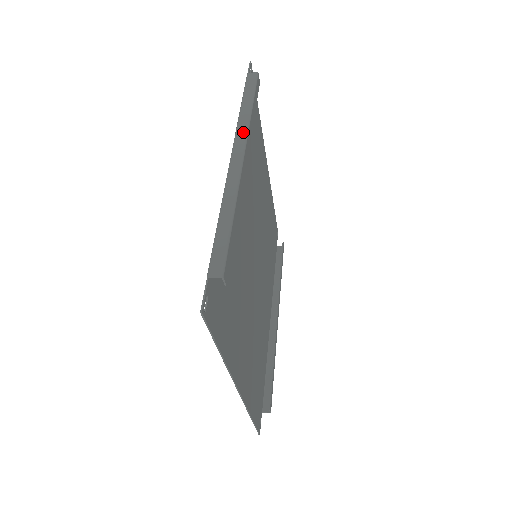
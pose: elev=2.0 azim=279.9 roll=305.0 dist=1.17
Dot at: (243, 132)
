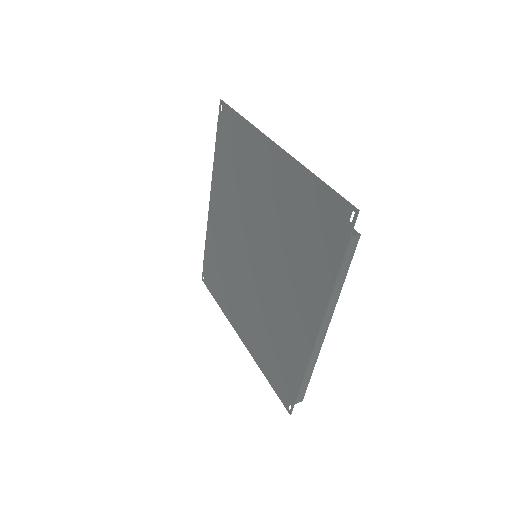
Dot at: (332, 312)
